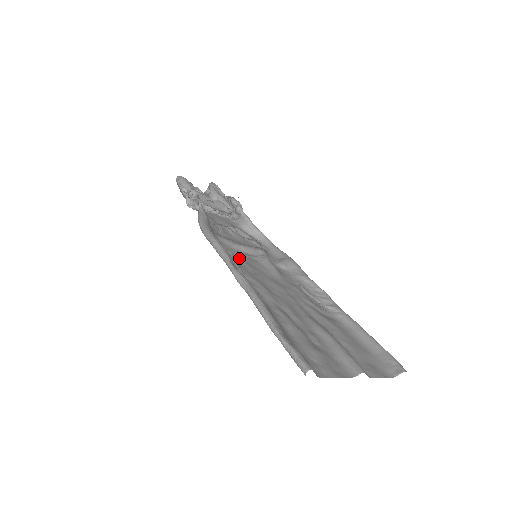
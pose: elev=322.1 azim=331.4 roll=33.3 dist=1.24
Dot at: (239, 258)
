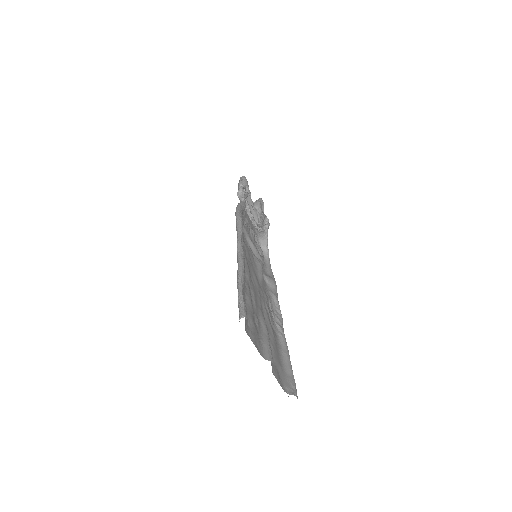
Dot at: (246, 245)
